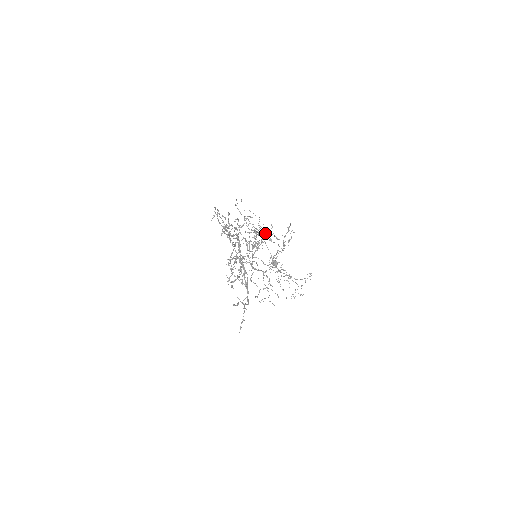
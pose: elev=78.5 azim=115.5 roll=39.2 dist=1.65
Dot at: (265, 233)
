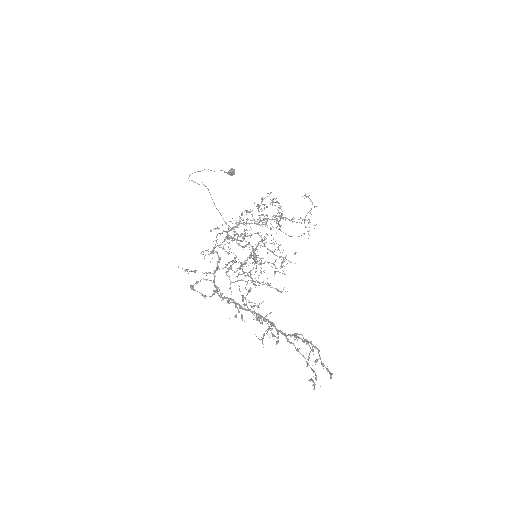
Dot at: (241, 219)
